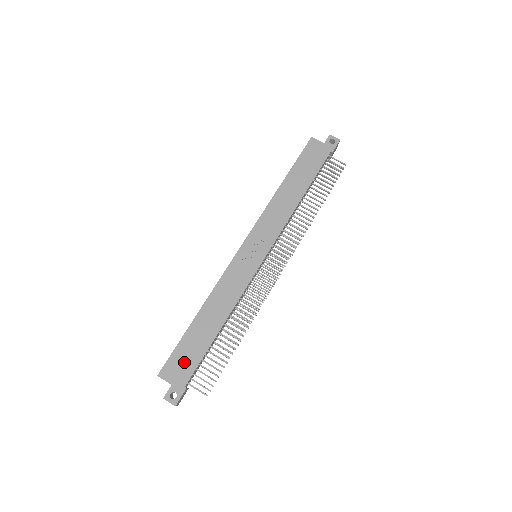
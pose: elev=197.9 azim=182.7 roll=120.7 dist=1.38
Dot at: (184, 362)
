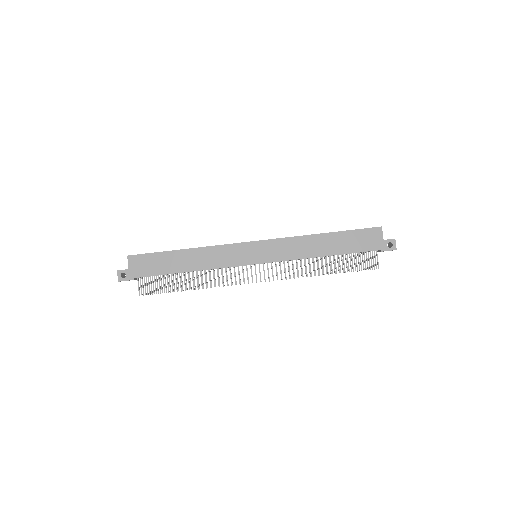
Dot at: (148, 265)
